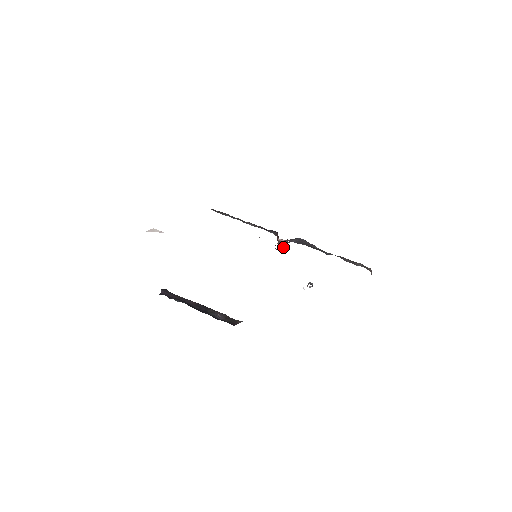
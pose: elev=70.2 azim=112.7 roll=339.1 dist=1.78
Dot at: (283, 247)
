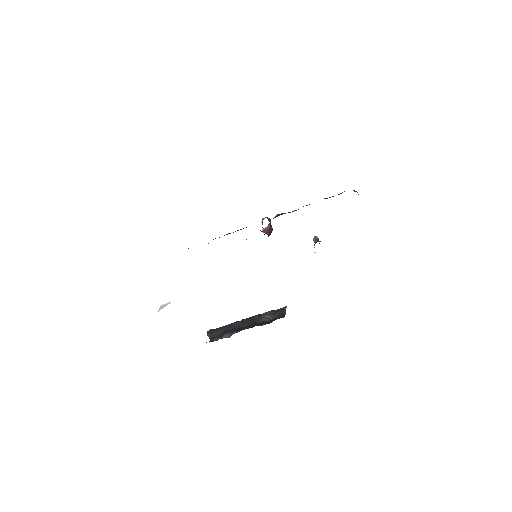
Dot at: (270, 231)
